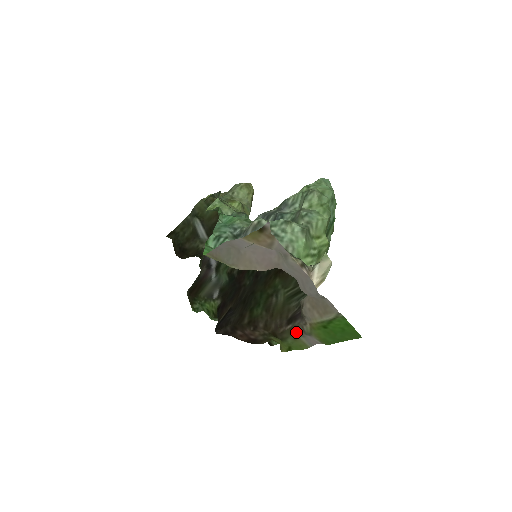
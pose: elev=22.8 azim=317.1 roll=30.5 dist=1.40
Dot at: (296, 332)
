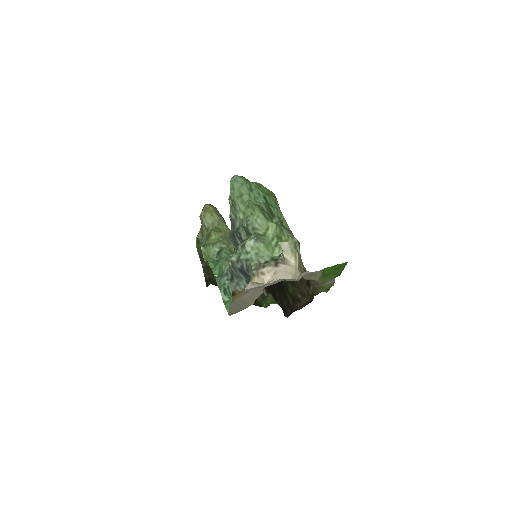
Dot at: (318, 286)
